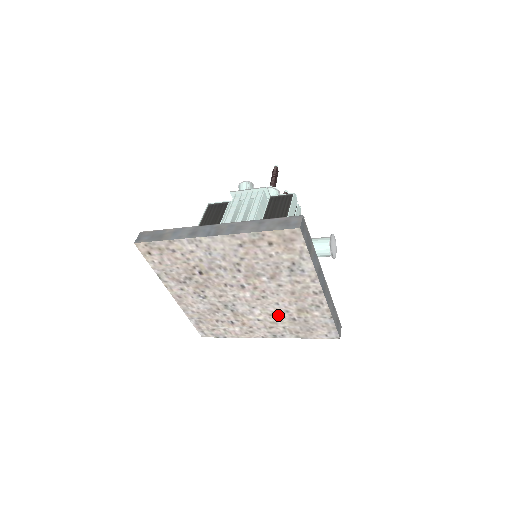
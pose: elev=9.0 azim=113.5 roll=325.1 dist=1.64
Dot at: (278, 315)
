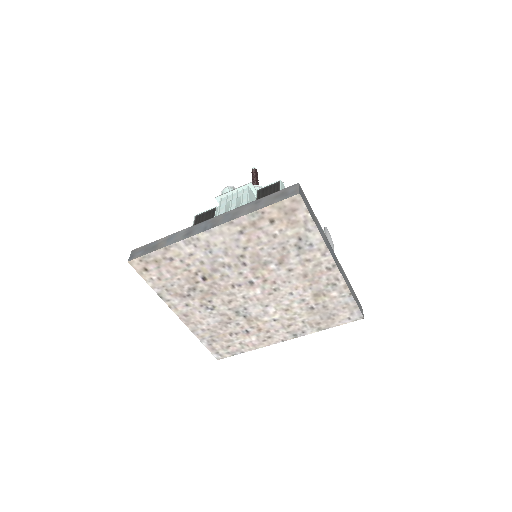
Dot at: (294, 308)
